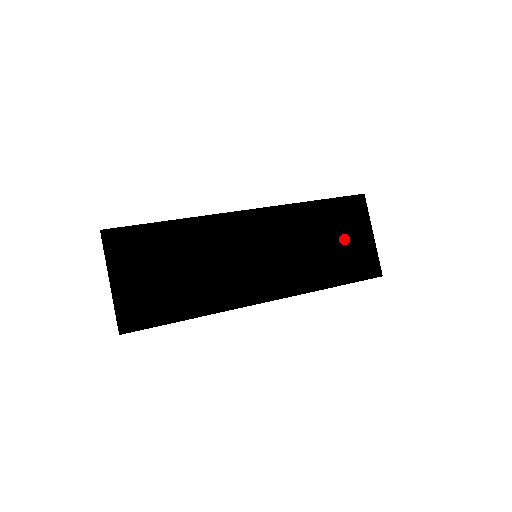
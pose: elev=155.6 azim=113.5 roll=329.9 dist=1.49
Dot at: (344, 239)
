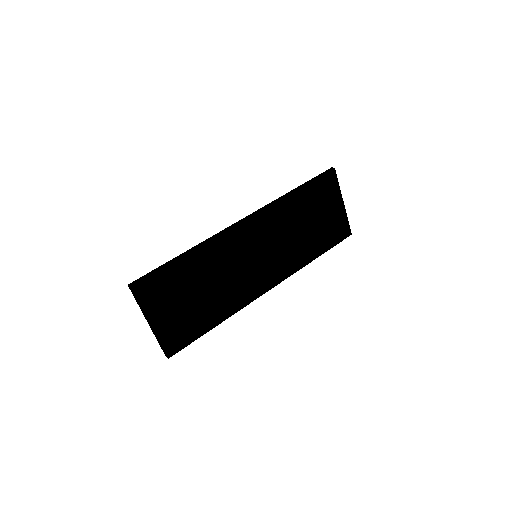
Dot at: (322, 215)
